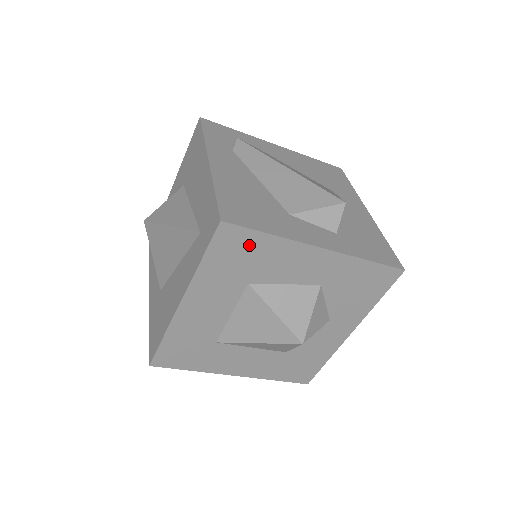
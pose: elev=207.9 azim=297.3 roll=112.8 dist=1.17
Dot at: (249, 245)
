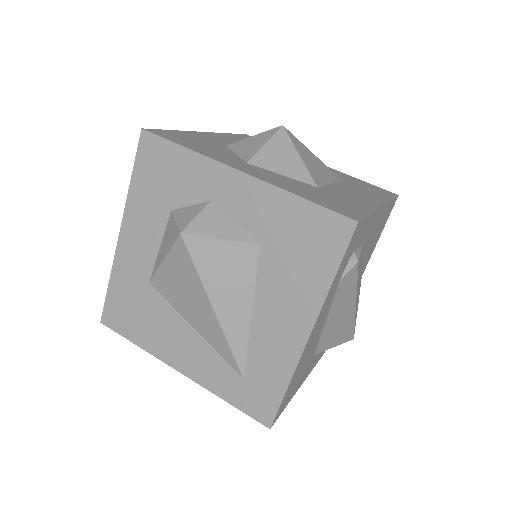
Dot at: occluded
